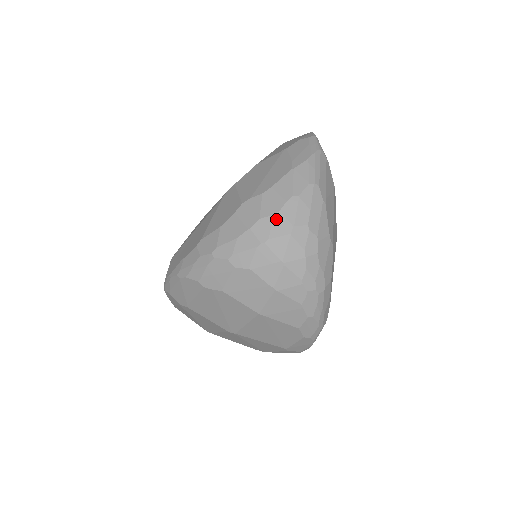
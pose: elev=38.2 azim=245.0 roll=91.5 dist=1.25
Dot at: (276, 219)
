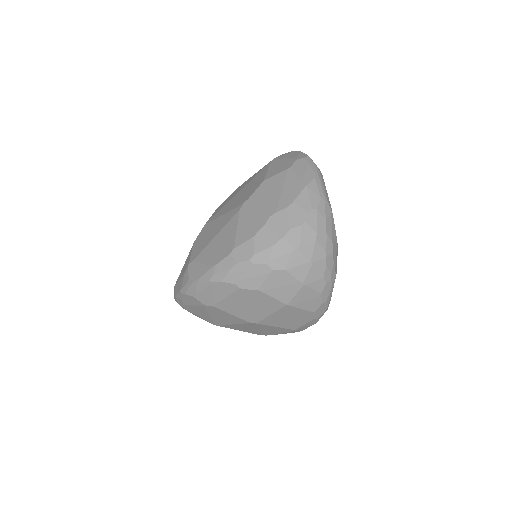
Dot at: (303, 229)
